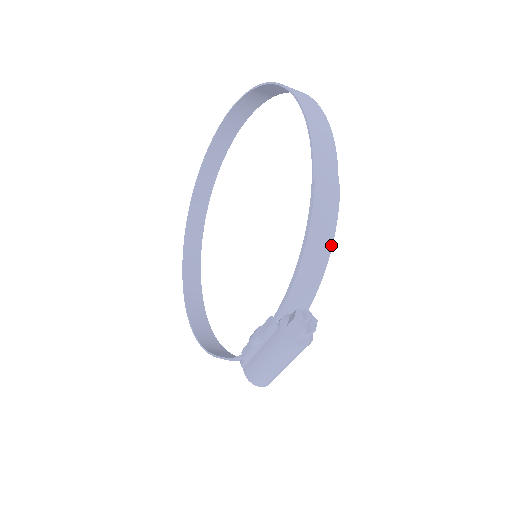
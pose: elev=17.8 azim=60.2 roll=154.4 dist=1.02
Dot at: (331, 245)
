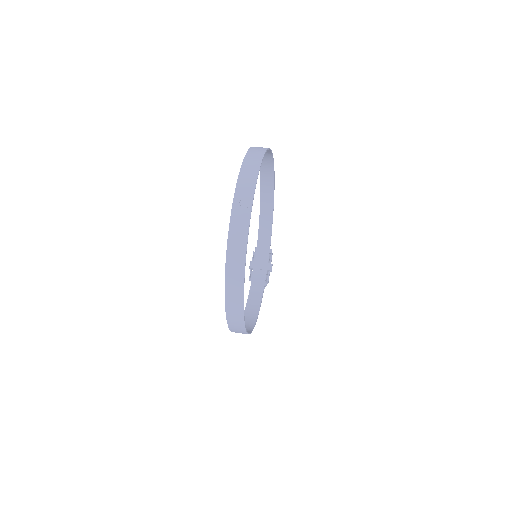
Dot at: (258, 312)
